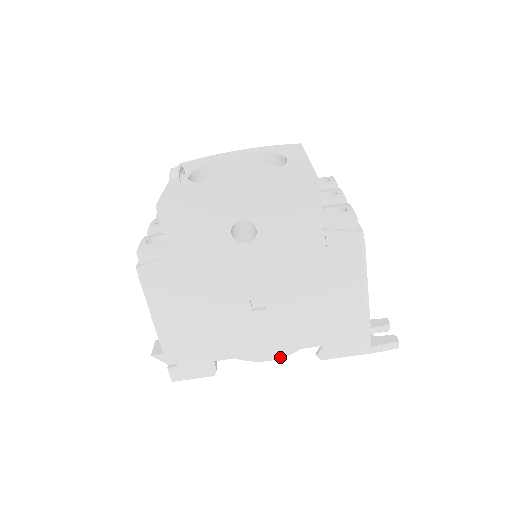
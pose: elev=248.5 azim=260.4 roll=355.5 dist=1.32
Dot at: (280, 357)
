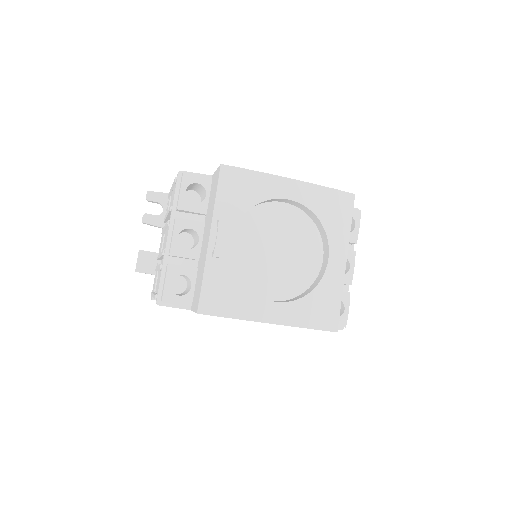
Dot at: occluded
